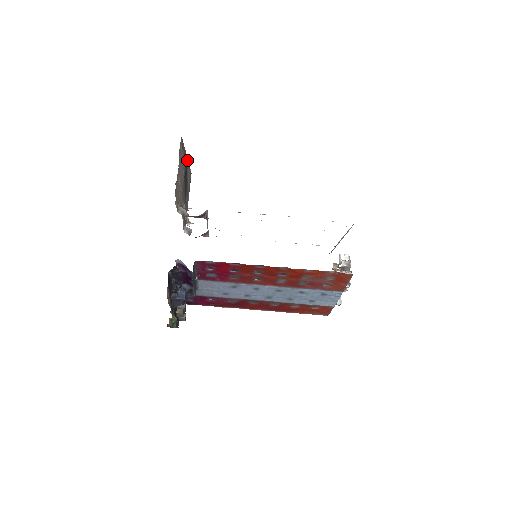
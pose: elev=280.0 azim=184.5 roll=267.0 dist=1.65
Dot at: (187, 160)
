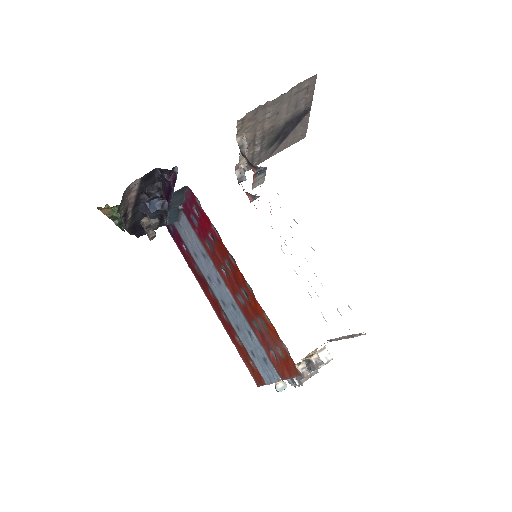
Dot at: (308, 114)
